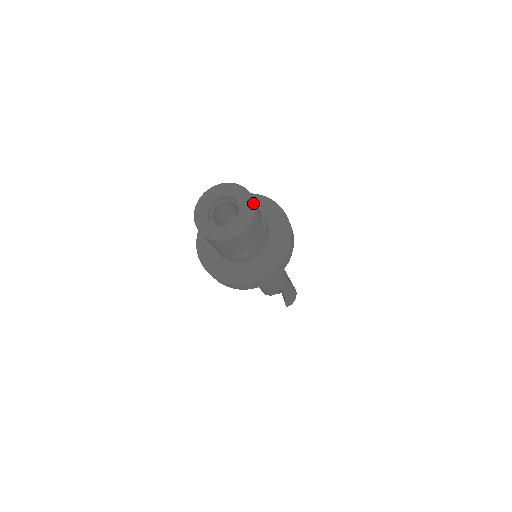
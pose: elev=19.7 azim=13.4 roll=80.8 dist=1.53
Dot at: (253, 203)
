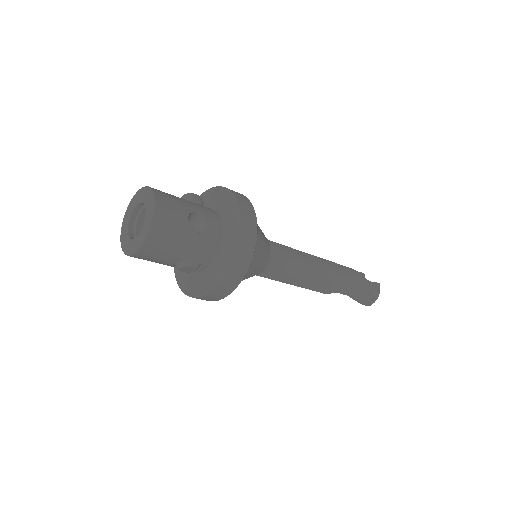
Dot at: (153, 208)
